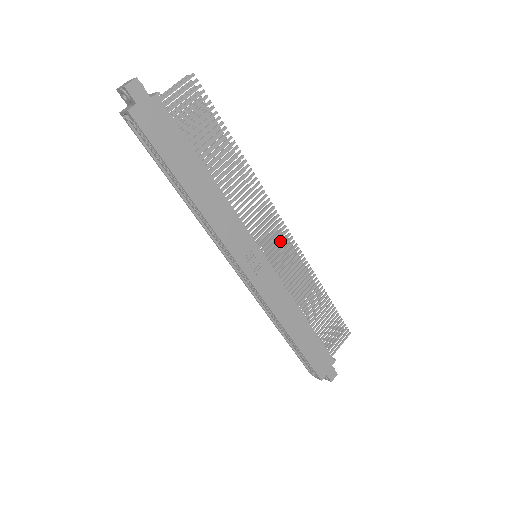
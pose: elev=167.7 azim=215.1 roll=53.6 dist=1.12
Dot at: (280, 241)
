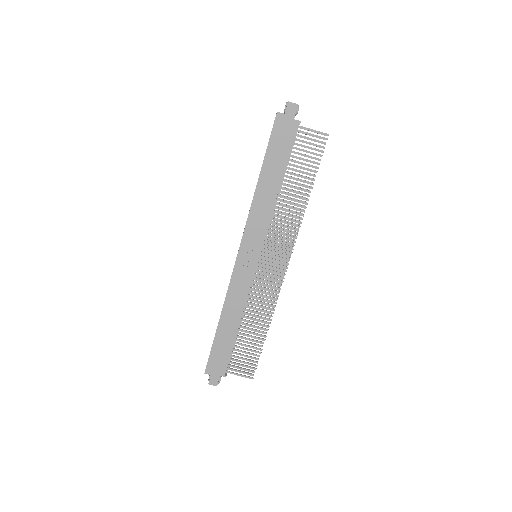
Dot at: (278, 270)
